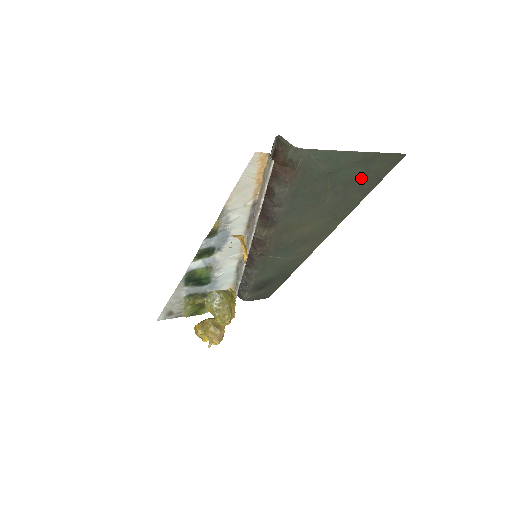
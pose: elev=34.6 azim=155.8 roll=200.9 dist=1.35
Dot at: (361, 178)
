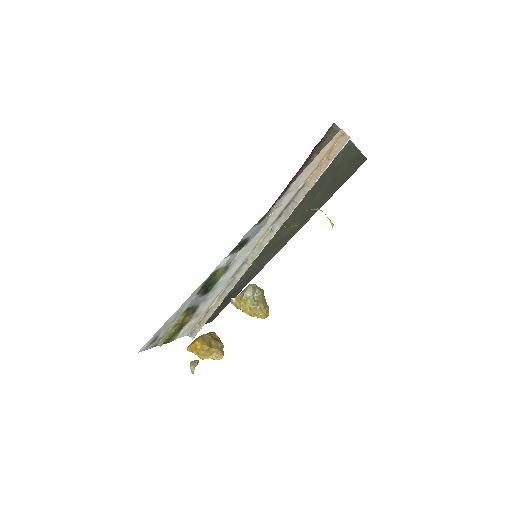
Dot at: (341, 178)
